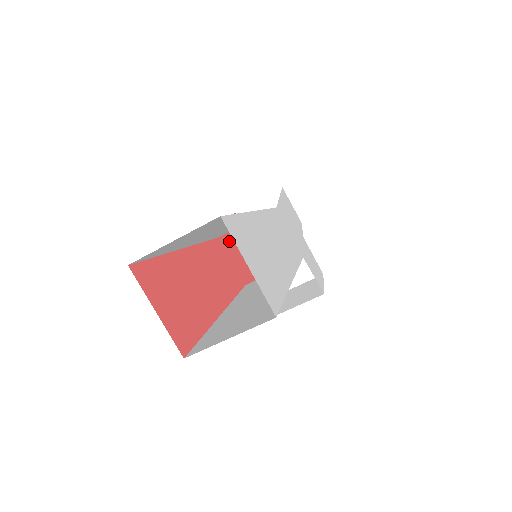
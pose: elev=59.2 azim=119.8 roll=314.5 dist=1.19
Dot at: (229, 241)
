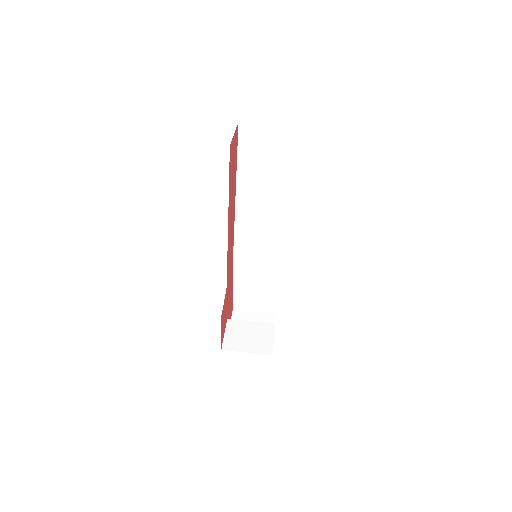
Dot at: (231, 278)
